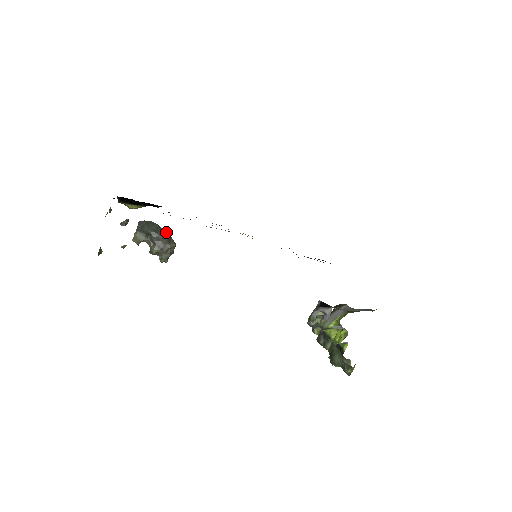
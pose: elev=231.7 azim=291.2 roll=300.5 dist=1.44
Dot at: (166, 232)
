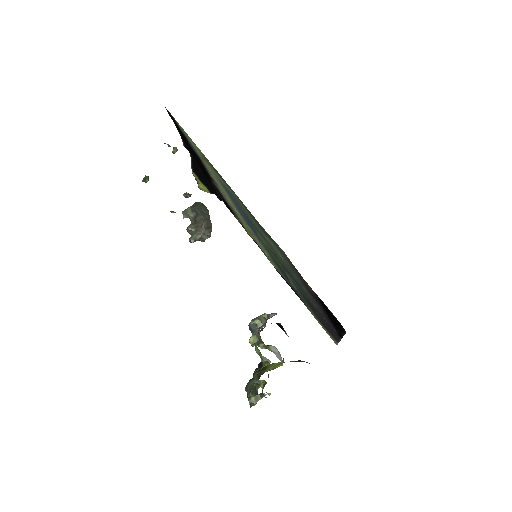
Dot at: occluded
